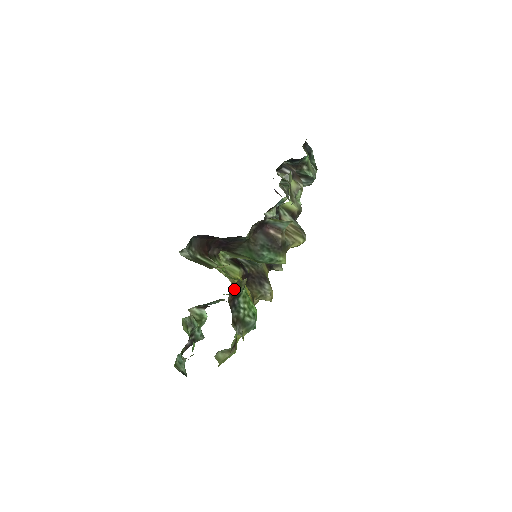
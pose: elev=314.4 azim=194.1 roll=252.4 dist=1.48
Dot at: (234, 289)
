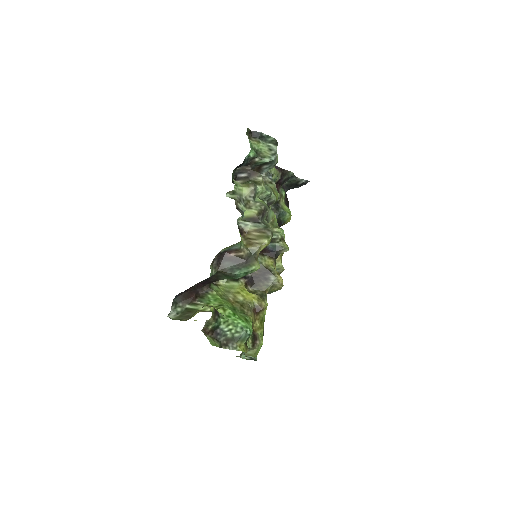
Dot at: (206, 329)
